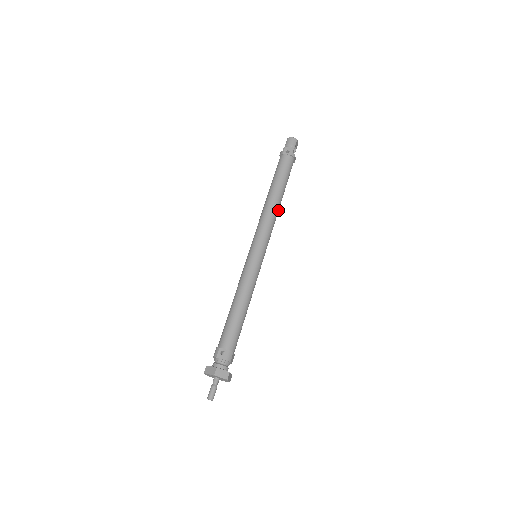
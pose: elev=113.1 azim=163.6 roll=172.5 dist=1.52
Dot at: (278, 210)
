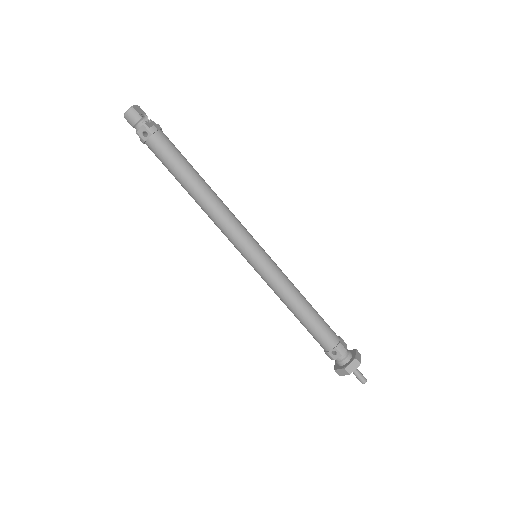
Dot at: (216, 197)
